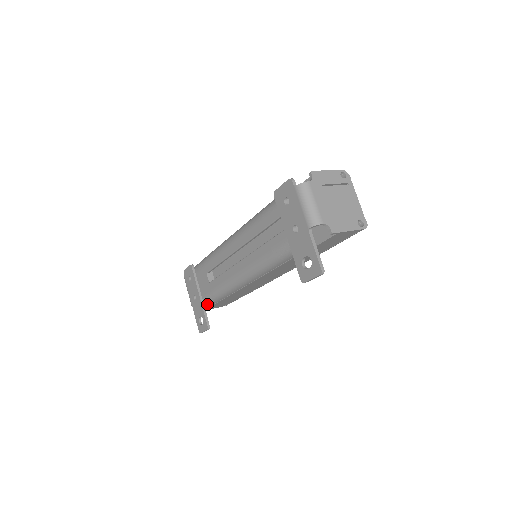
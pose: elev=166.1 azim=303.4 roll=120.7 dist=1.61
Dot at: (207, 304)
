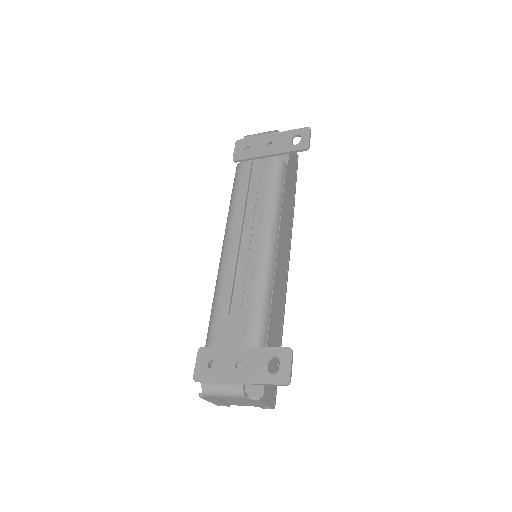
Dot at: occluded
